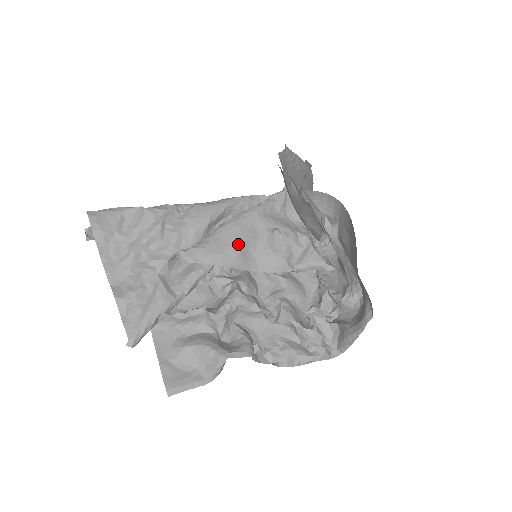
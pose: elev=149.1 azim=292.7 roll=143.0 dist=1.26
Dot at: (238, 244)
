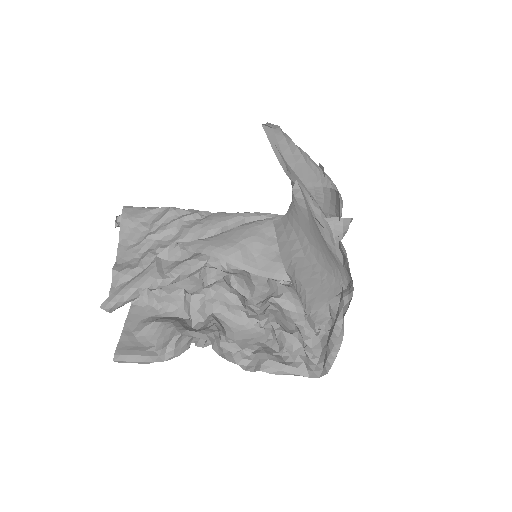
Dot at: (241, 242)
